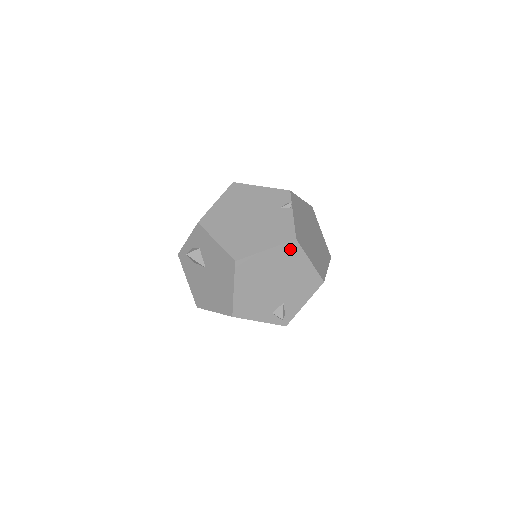
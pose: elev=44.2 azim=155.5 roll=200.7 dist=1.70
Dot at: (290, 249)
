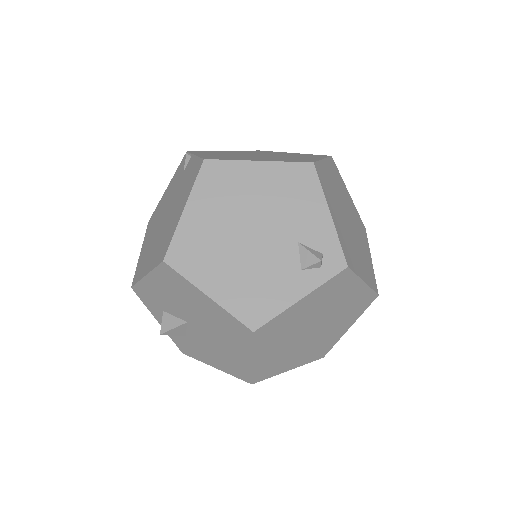
Dot at: (213, 177)
